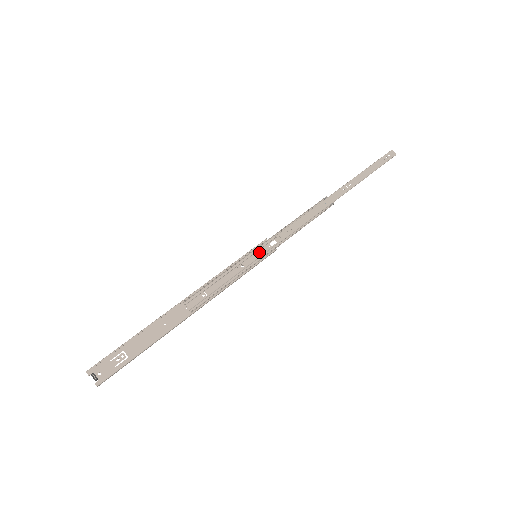
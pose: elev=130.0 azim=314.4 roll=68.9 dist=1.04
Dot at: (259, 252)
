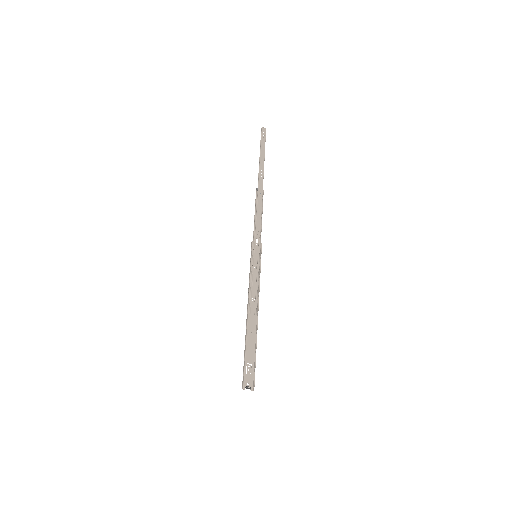
Dot at: (255, 252)
